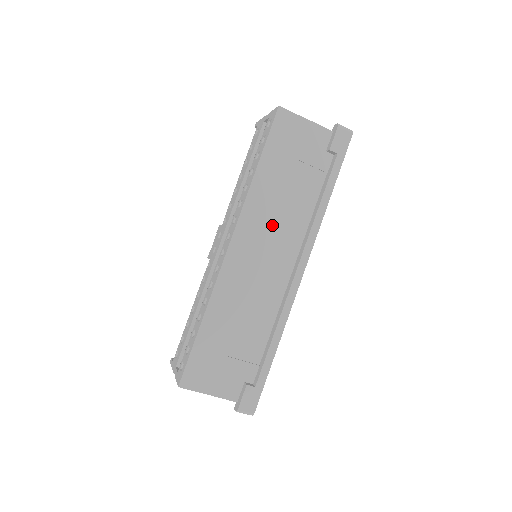
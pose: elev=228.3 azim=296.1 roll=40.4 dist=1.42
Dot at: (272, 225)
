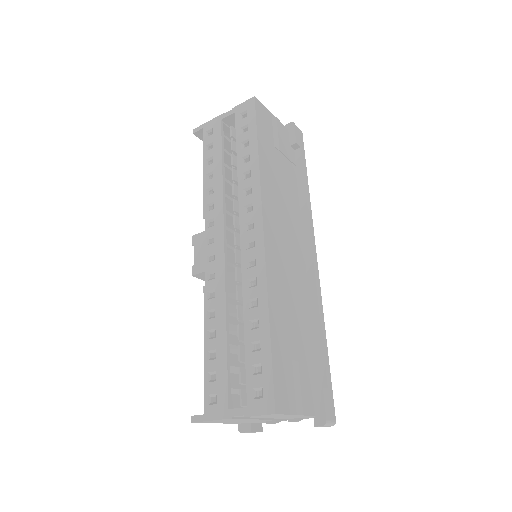
Dot at: (282, 211)
